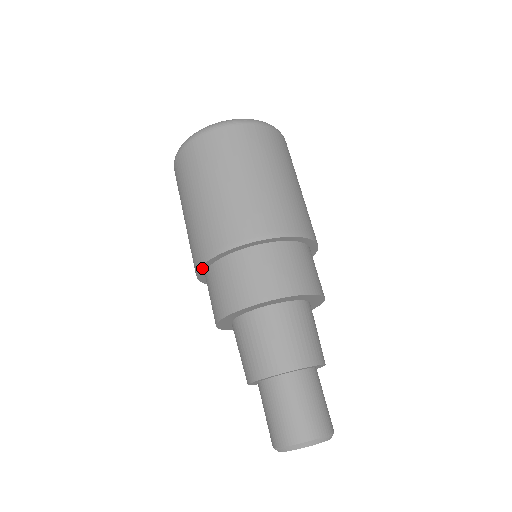
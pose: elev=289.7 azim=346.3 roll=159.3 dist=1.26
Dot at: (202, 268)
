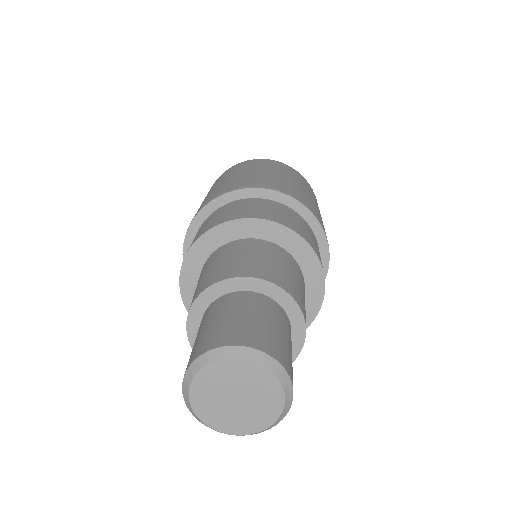
Dot at: (190, 232)
